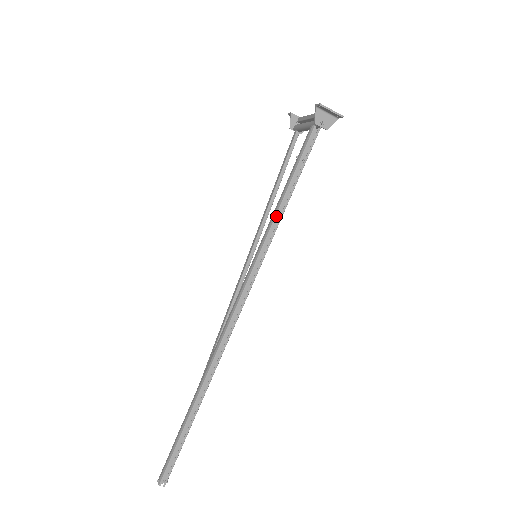
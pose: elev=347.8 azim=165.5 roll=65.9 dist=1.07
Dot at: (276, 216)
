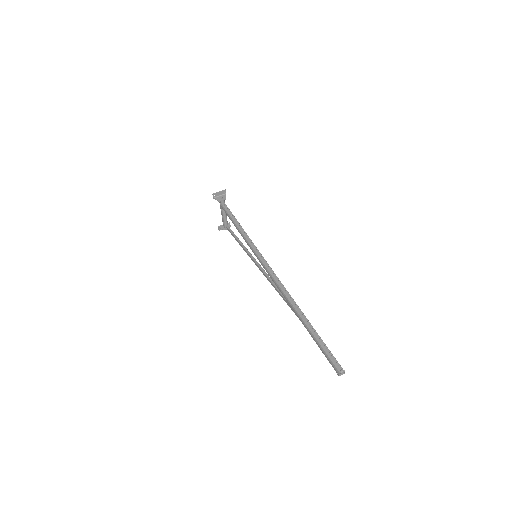
Dot at: (243, 234)
